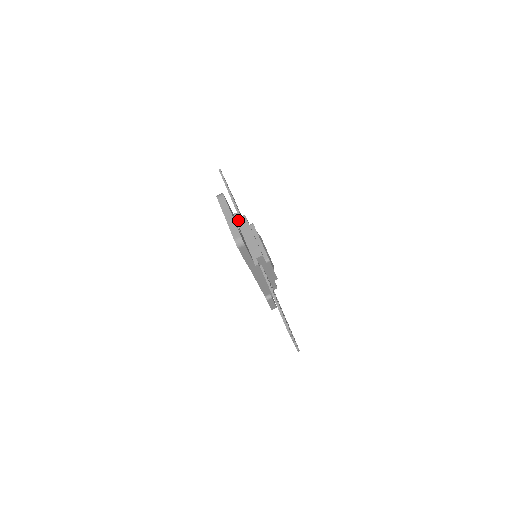
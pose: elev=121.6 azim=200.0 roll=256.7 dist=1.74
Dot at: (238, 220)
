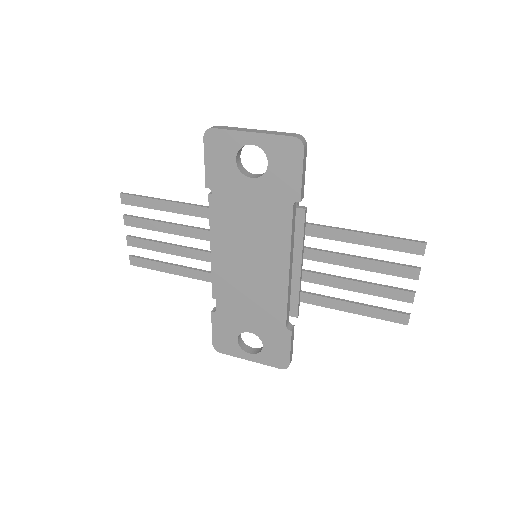
Dot at: occluded
